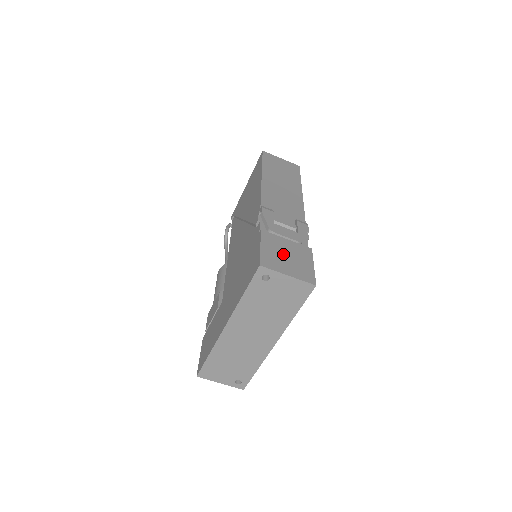
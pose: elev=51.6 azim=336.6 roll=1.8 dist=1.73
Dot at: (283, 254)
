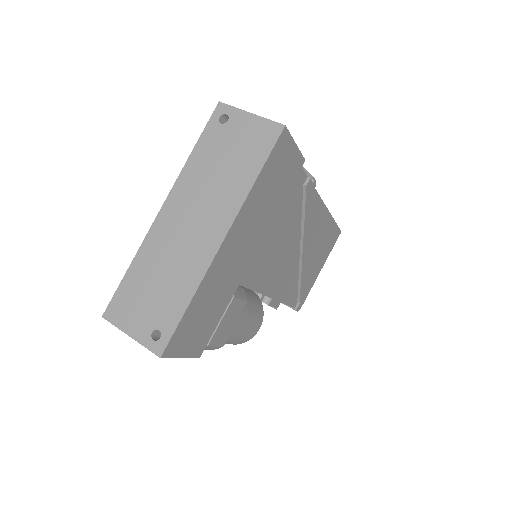
Dot at: occluded
